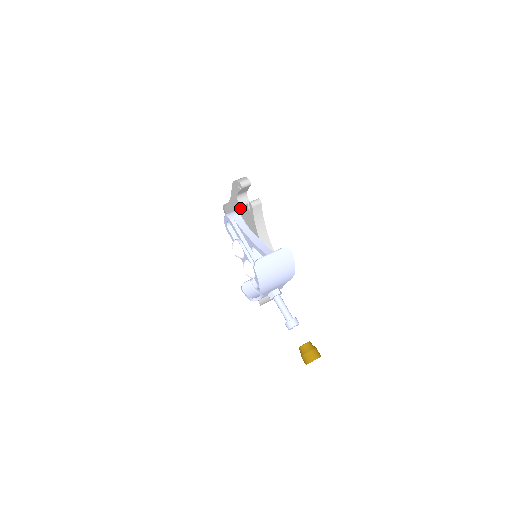
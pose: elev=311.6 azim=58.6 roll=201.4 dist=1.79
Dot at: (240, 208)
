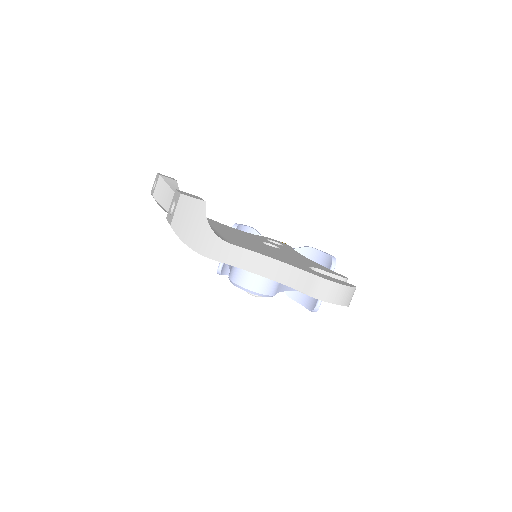
Dot at: occluded
